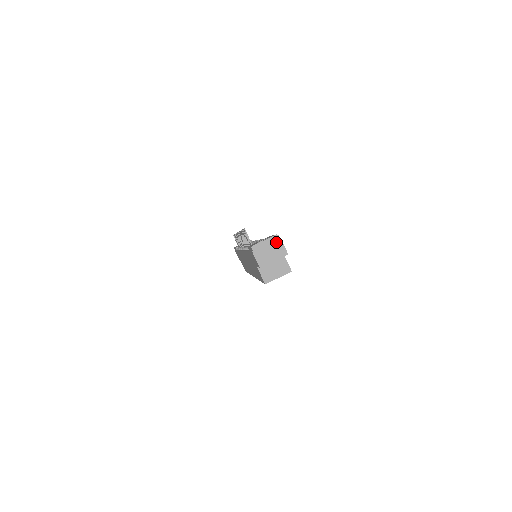
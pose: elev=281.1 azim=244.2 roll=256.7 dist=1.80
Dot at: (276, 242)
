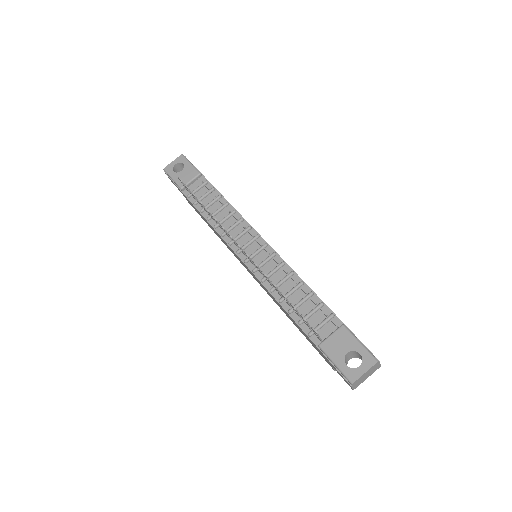
Dot at: (375, 367)
